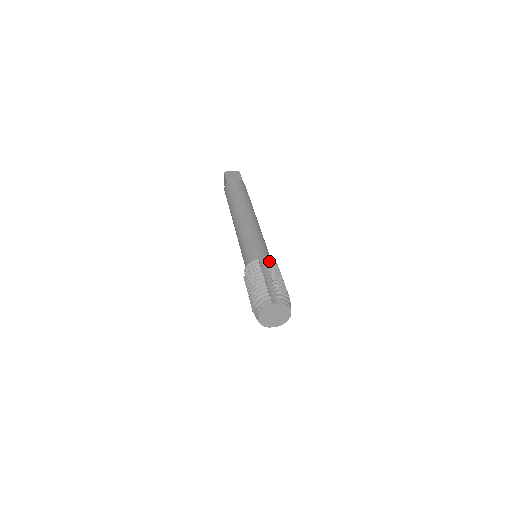
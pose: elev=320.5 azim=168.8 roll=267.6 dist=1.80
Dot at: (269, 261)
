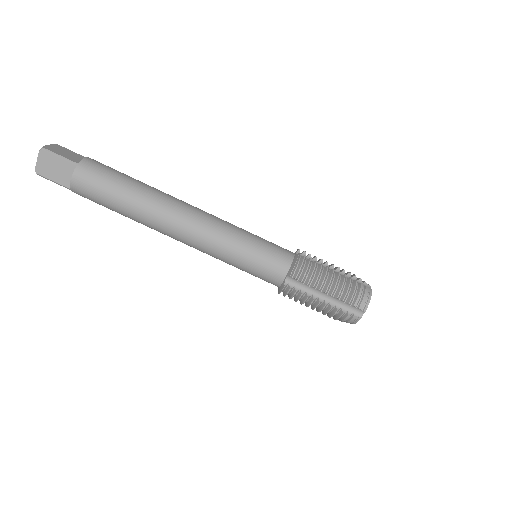
Dot at: (296, 276)
